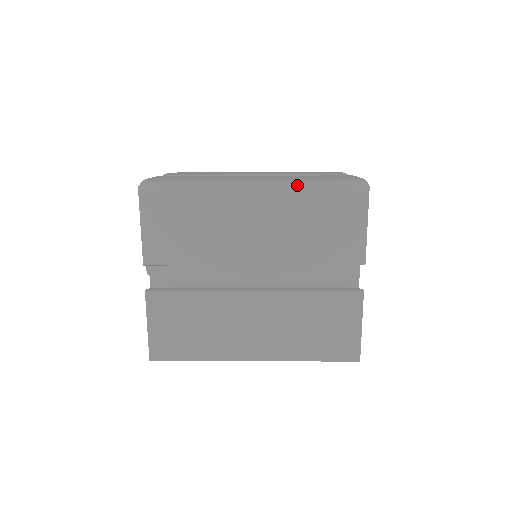
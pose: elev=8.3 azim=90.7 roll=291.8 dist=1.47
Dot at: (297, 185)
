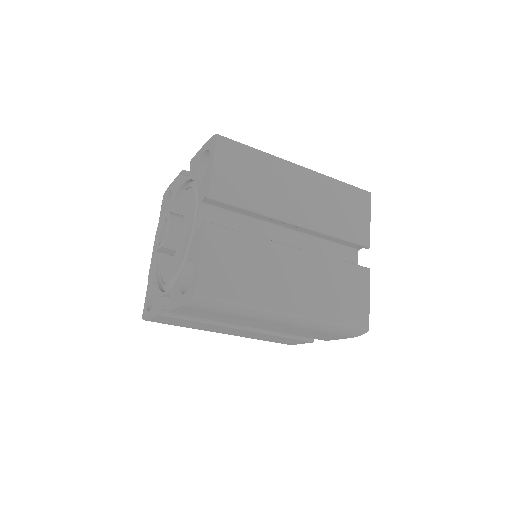
Dot at: (327, 176)
